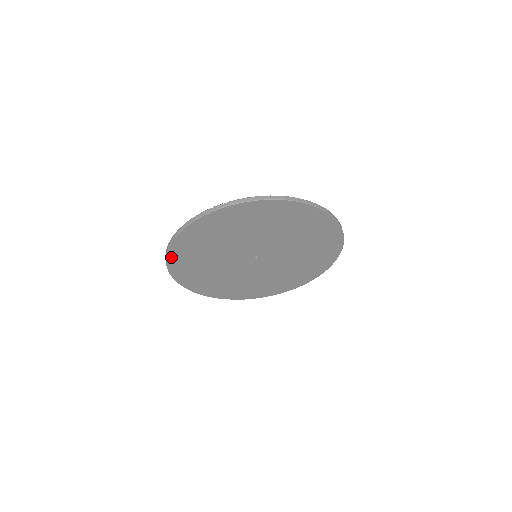
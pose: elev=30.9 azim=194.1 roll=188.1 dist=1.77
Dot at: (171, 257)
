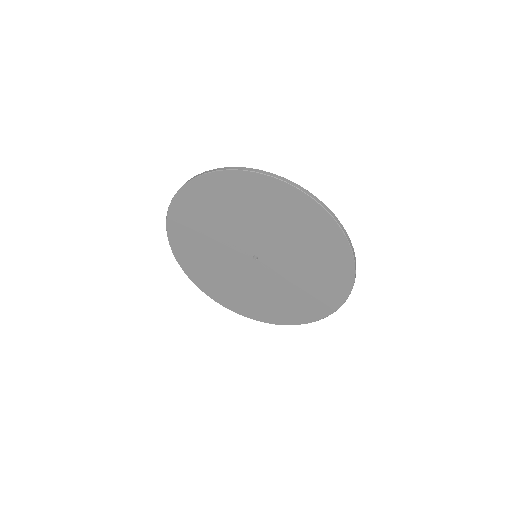
Dot at: (180, 197)
